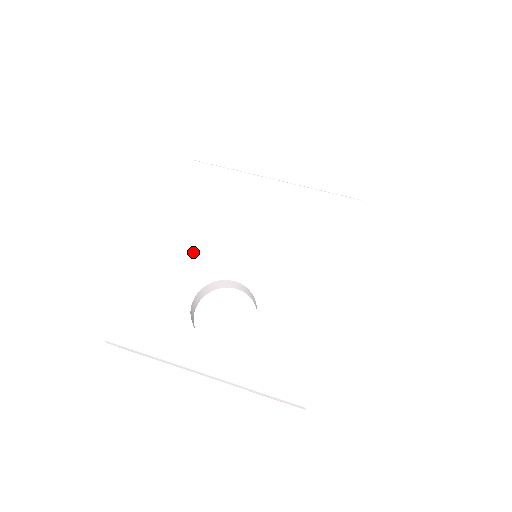
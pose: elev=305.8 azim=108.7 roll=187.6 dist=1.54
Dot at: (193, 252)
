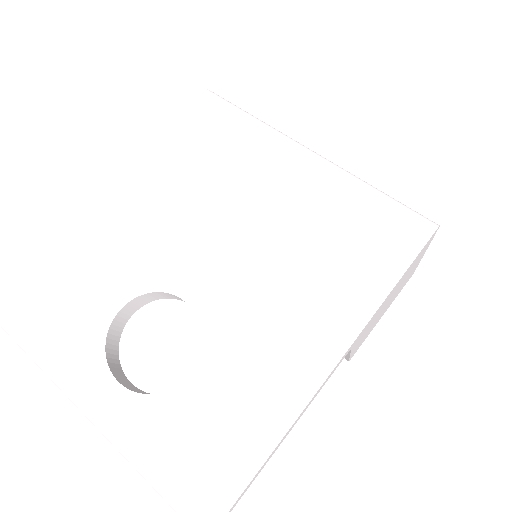
Dot at: (148, 236)
